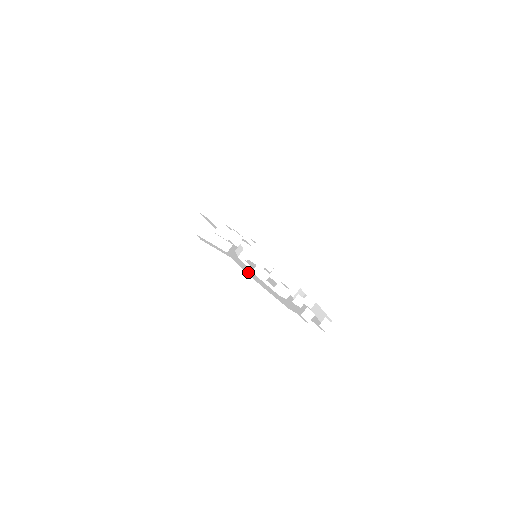
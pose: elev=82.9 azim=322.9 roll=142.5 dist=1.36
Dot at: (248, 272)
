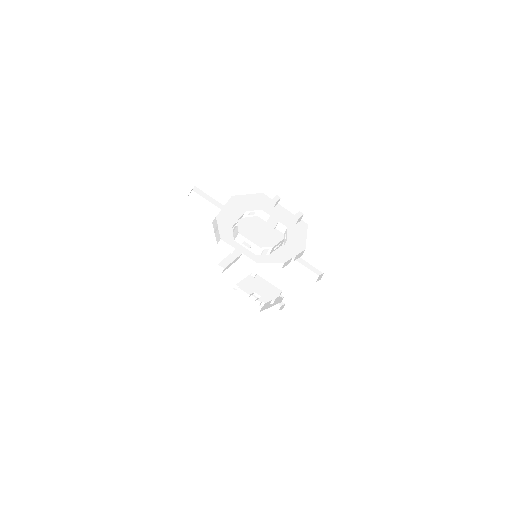
Dot at: occluded
